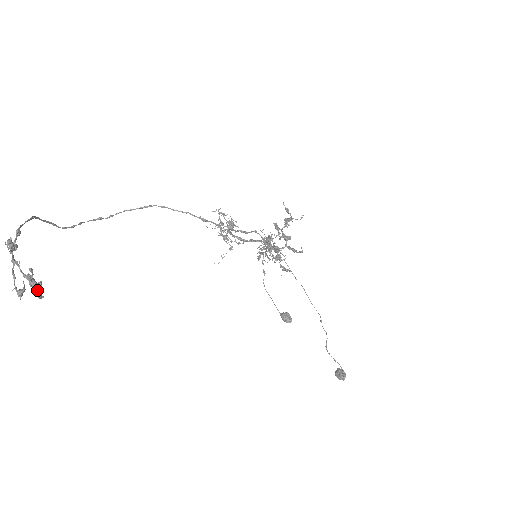
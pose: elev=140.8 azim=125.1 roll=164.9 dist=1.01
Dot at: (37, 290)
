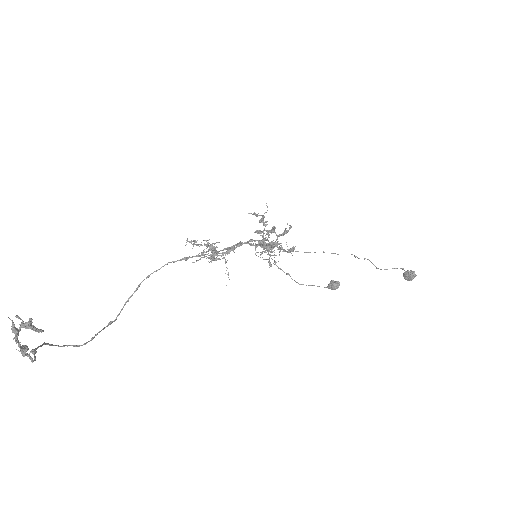
Dot at: (31, 325)
